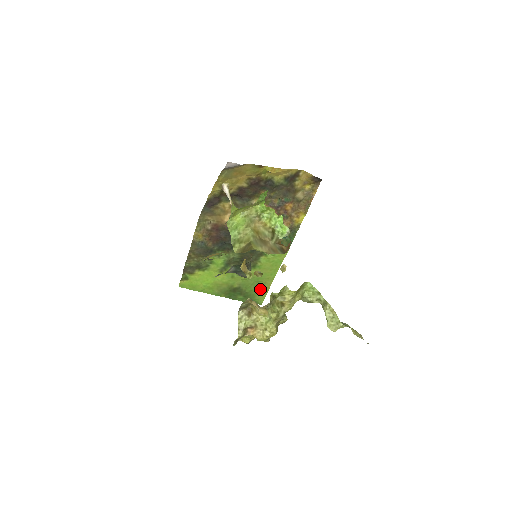
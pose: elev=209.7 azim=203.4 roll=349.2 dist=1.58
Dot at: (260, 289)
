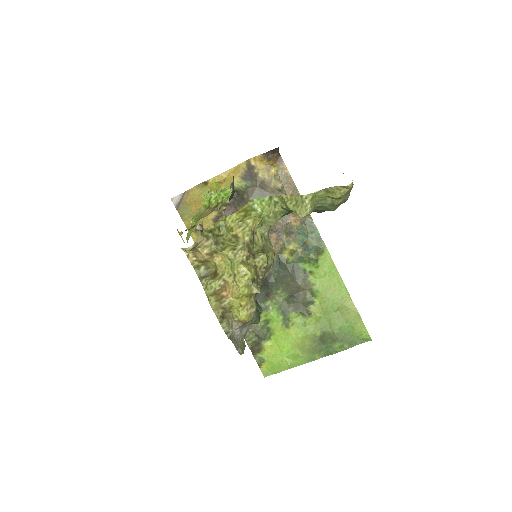
Dot at: (348, 319)
